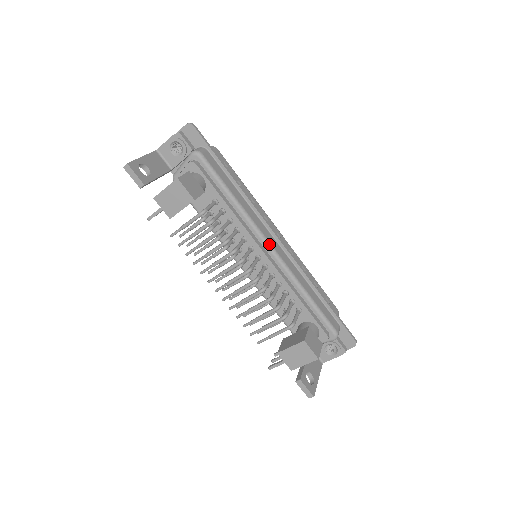
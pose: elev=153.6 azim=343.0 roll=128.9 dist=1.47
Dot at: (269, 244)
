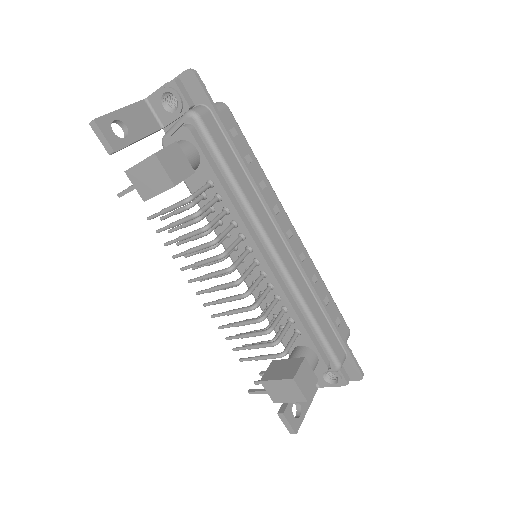
Dot at: (273, 248)
